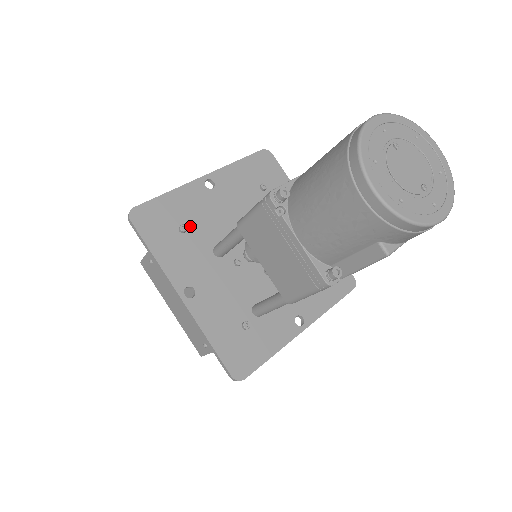
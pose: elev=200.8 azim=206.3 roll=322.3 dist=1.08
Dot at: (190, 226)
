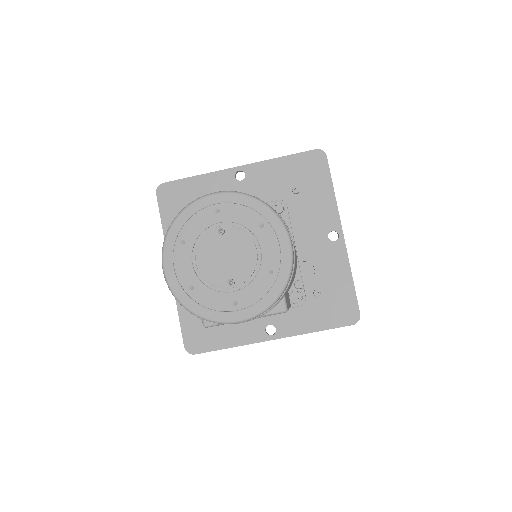
Dot at: occluded
